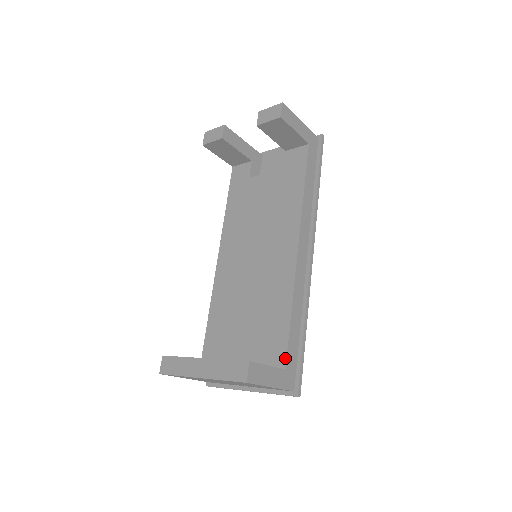
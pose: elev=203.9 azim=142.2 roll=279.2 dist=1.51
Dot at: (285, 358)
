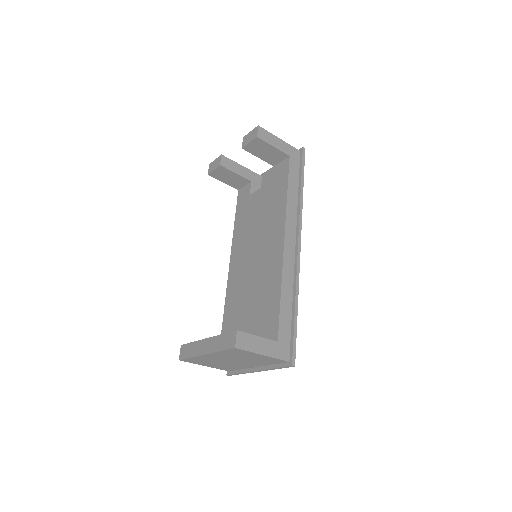
Dot at: (277, 332)
